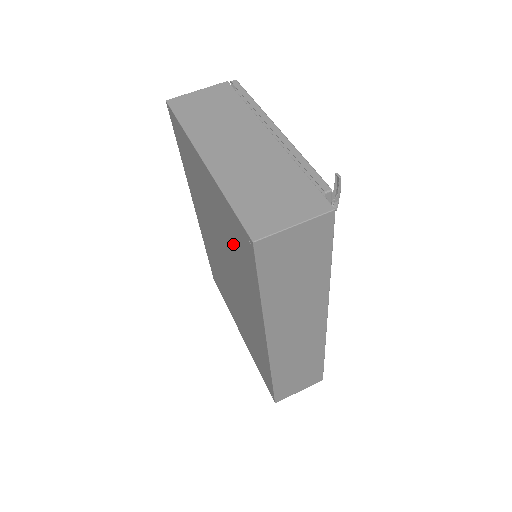
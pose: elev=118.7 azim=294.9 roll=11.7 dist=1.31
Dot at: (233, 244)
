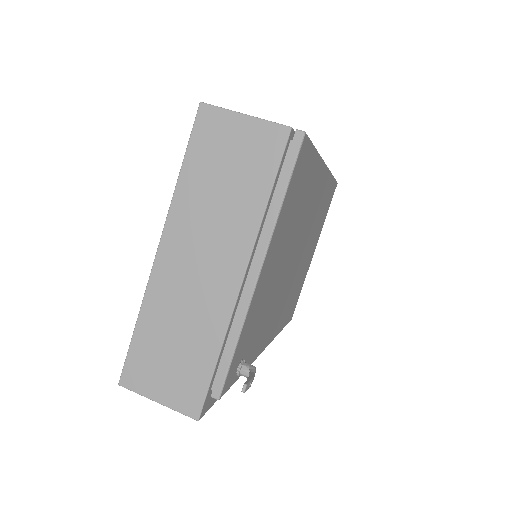
Dot at: occluded
